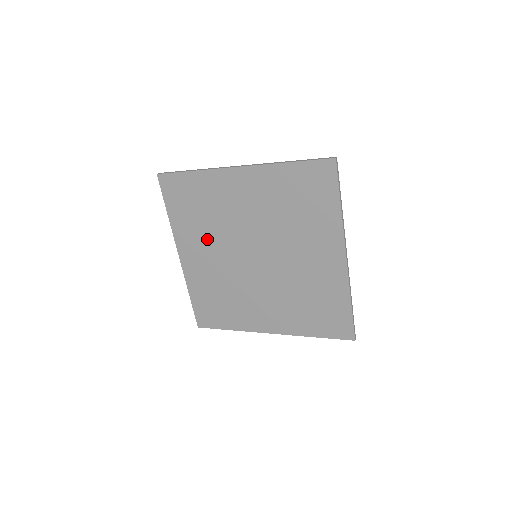
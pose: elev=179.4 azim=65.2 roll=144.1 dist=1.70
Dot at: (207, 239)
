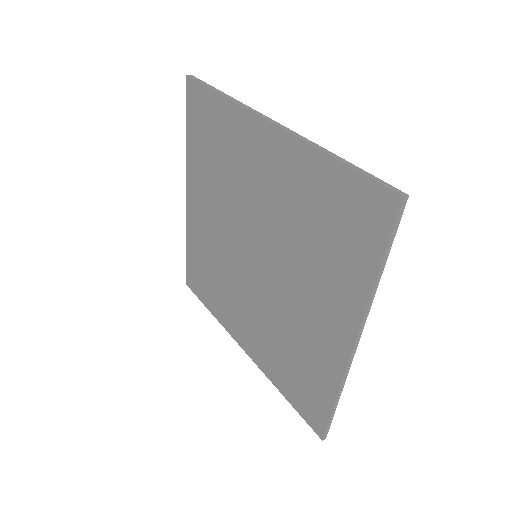
Dot at: (232, 297)
